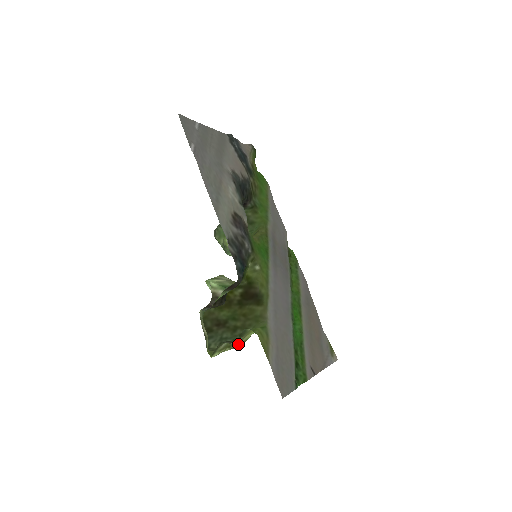
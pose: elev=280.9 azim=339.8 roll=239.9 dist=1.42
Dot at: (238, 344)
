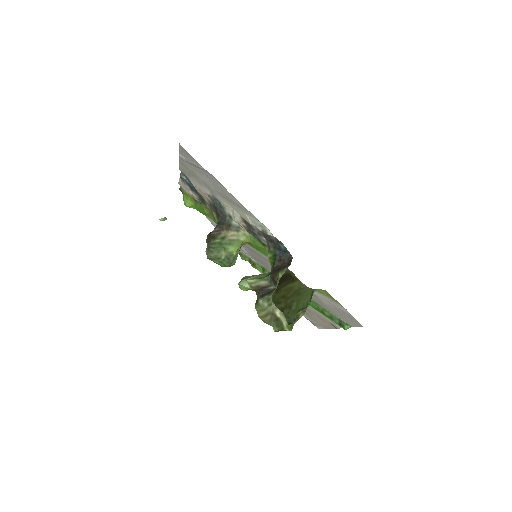
Dot at: (303, 312)
